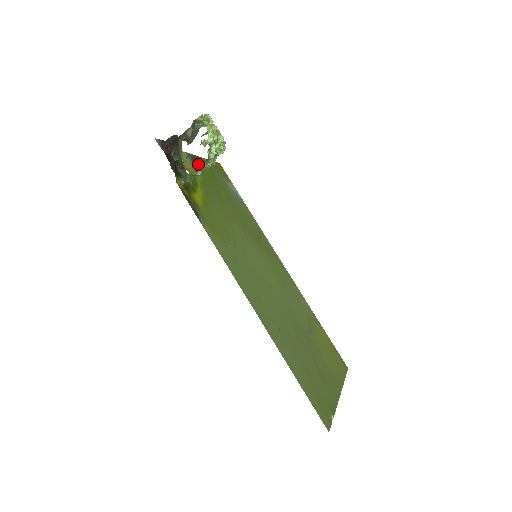
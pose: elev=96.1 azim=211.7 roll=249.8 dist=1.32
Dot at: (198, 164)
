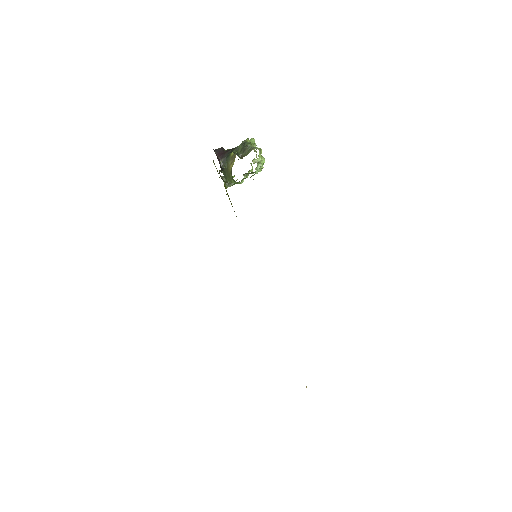
Dot at: occluded
